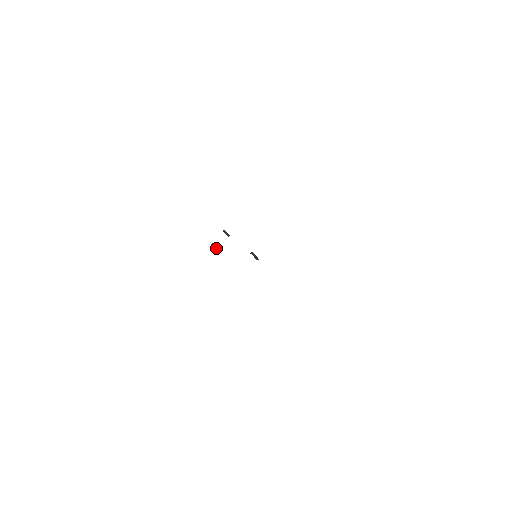
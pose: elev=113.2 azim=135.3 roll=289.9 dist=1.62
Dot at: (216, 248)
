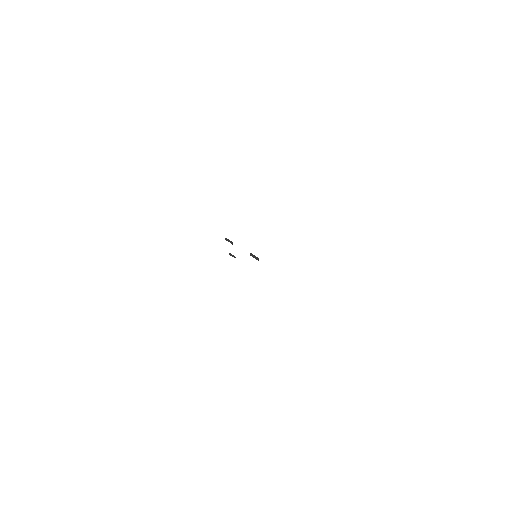
Dot at: (234, 256)
